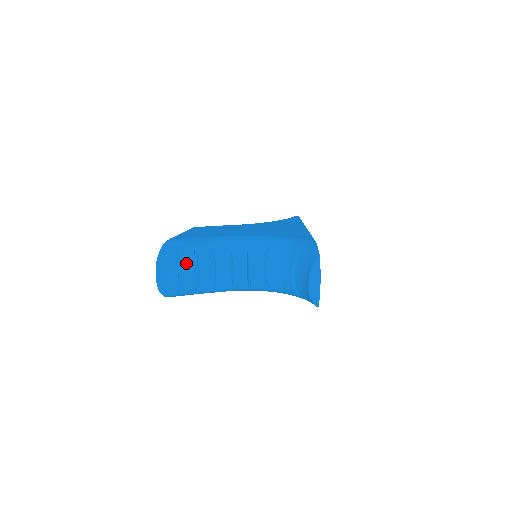
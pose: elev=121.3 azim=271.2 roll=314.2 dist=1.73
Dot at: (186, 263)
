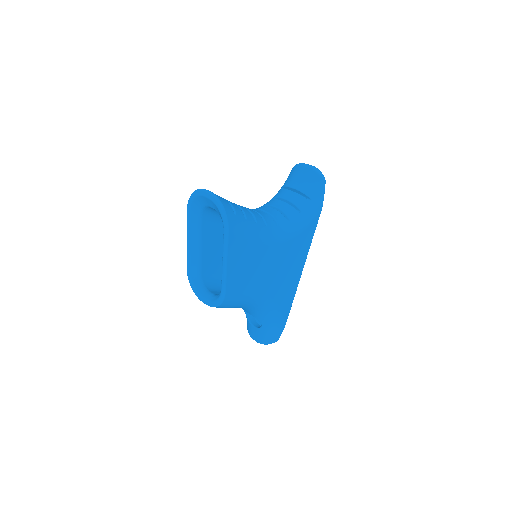
Dot at: occluded
